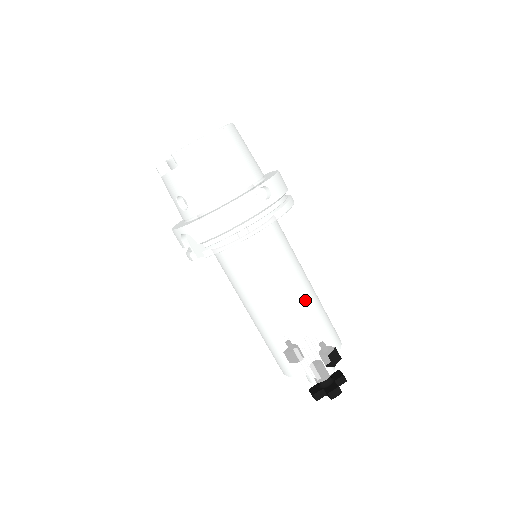
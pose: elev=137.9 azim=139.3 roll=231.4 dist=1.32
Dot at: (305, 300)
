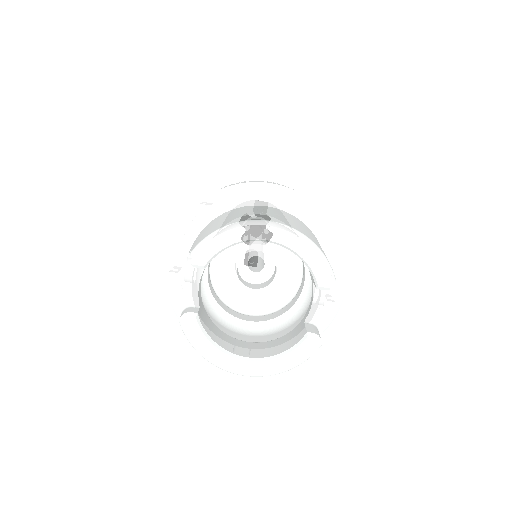
Dot at: occluded
